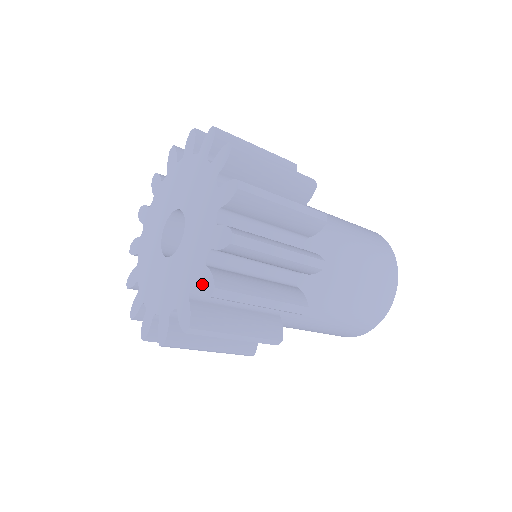
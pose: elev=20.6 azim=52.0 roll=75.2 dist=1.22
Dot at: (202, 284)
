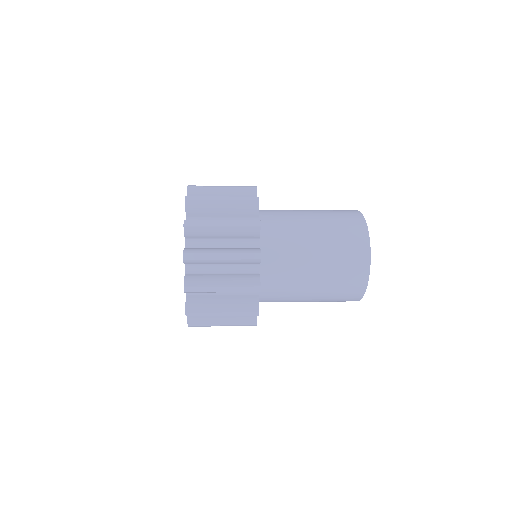
Dot at: occluded
